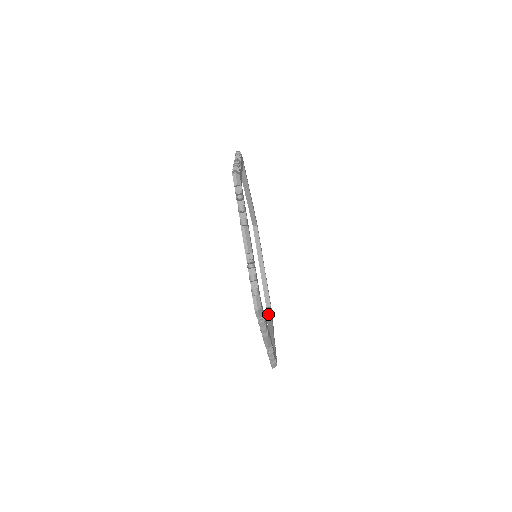
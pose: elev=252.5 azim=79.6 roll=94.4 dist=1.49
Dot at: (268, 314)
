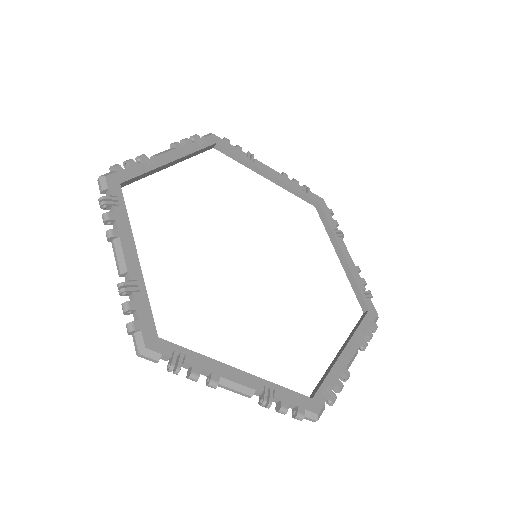
Dot at: (356, 325)
